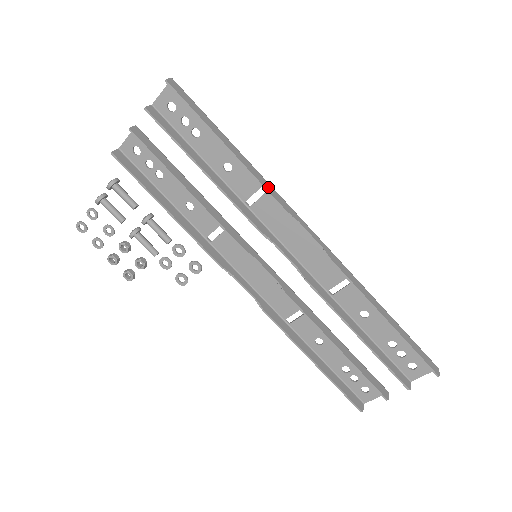
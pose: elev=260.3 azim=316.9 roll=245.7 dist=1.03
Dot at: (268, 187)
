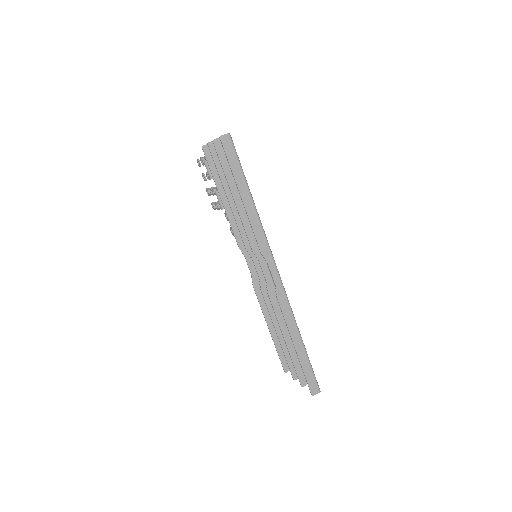
Dot at: (258, 232)
